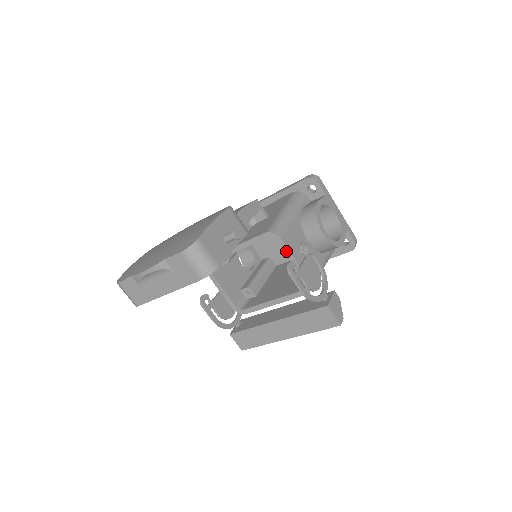
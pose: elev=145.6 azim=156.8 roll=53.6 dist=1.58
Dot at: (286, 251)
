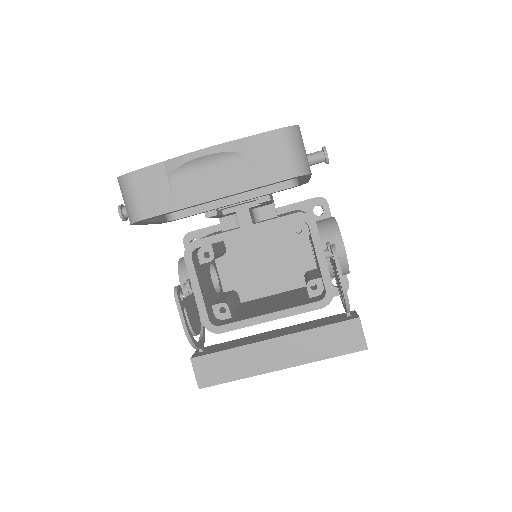
Dot at: (316, 241)
